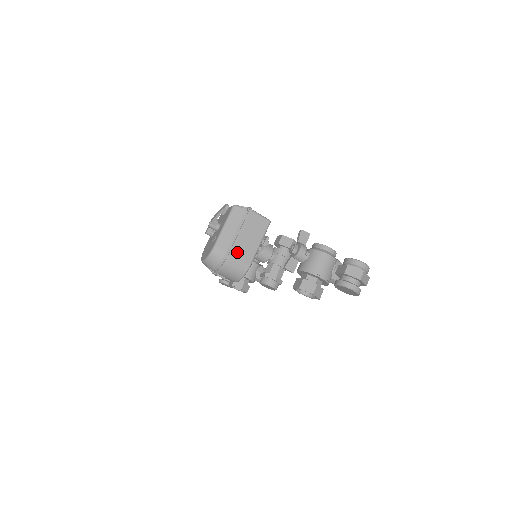
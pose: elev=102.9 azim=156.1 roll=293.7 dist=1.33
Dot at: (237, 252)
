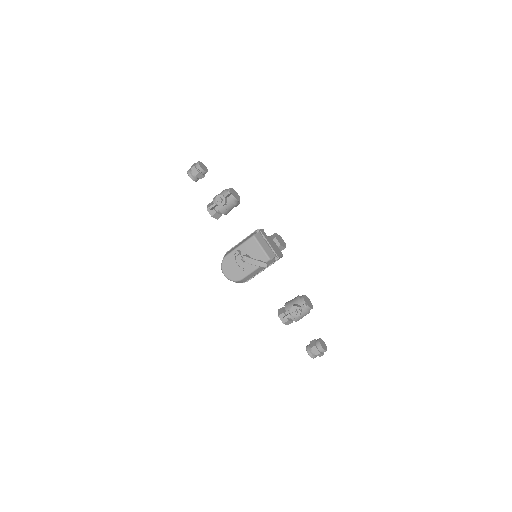
Dot at: occluded
